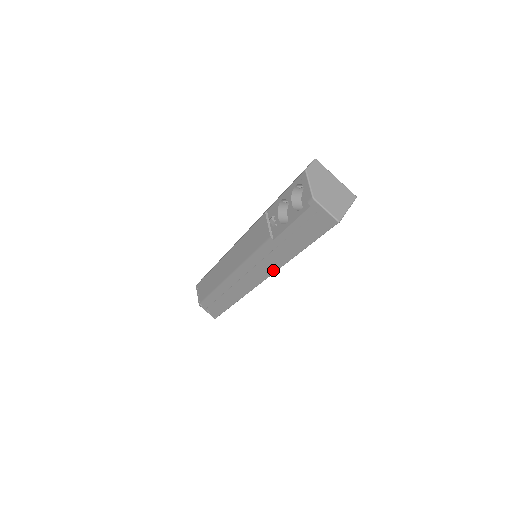
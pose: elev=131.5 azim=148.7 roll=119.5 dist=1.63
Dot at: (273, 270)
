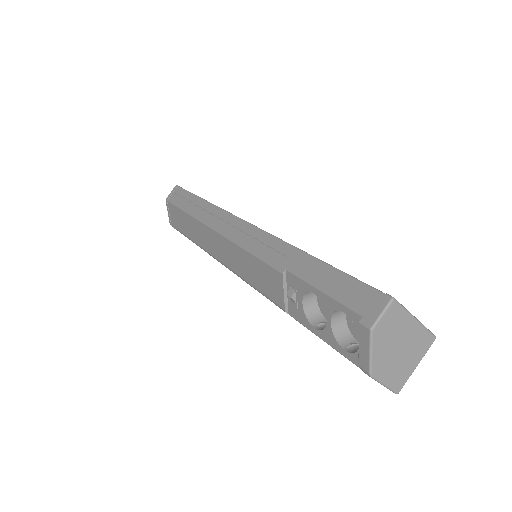
Dot at: occluded
